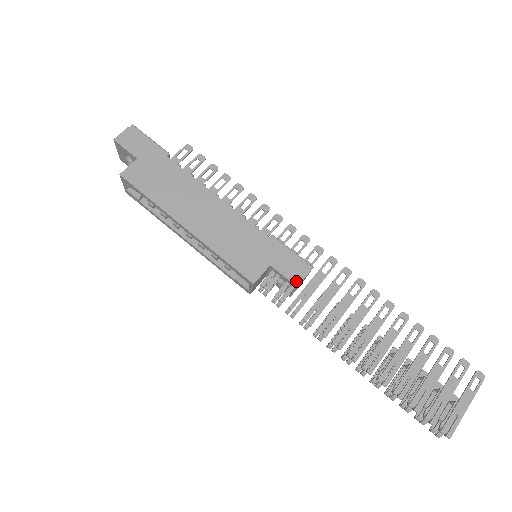
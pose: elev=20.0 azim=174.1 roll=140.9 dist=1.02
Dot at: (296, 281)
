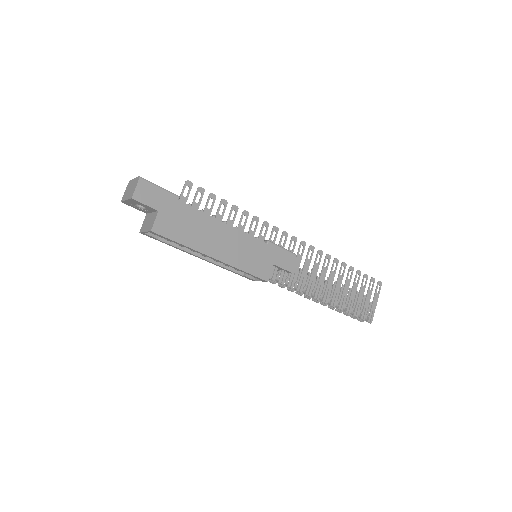
Dot at: (290, 269)
